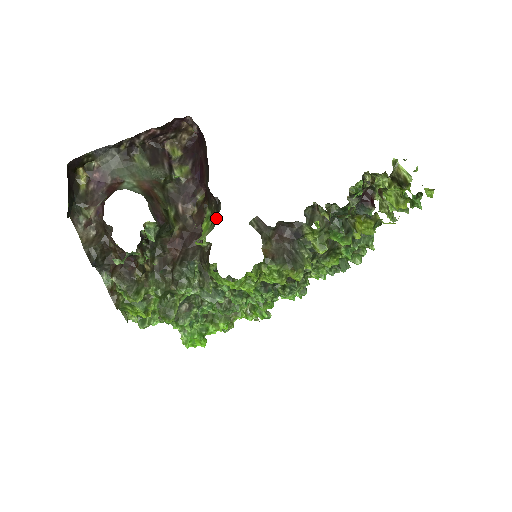
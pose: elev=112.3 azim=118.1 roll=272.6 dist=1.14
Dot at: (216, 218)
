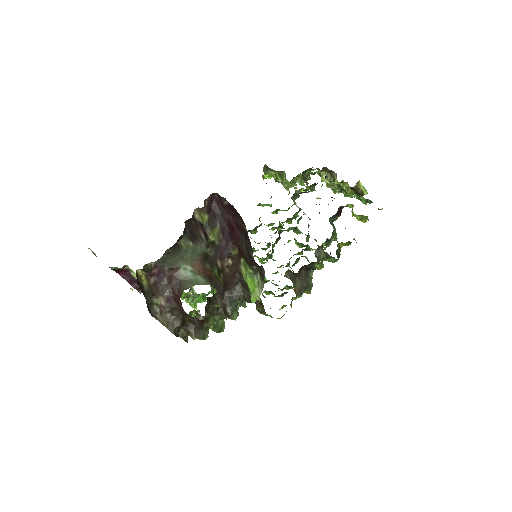
Dot at: (262, 280)
